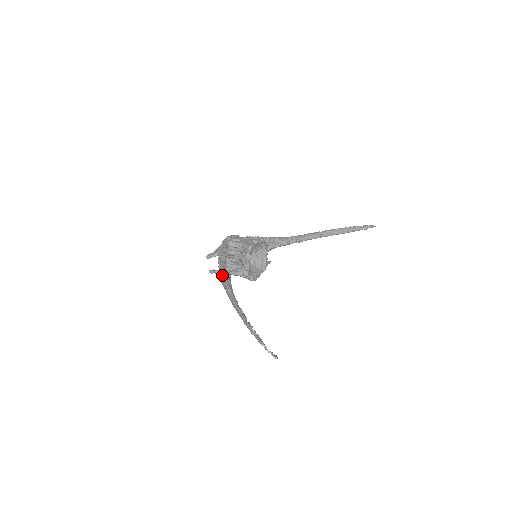
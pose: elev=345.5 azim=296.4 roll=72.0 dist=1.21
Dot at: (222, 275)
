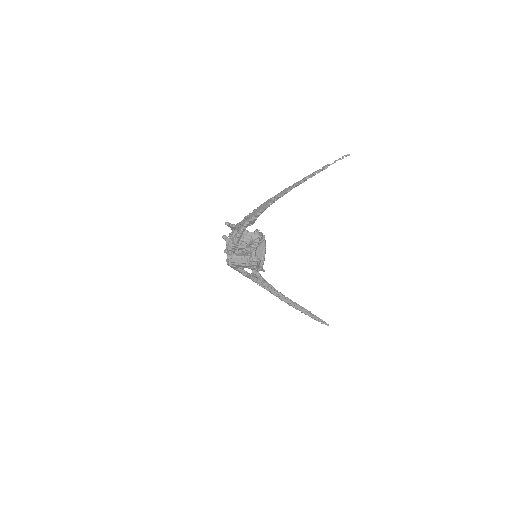
Dot at: occluded
